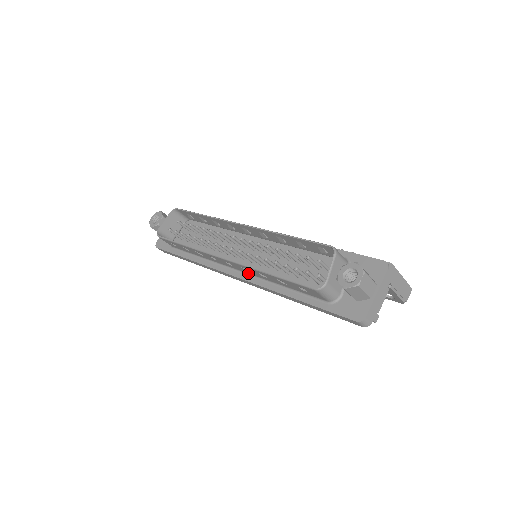
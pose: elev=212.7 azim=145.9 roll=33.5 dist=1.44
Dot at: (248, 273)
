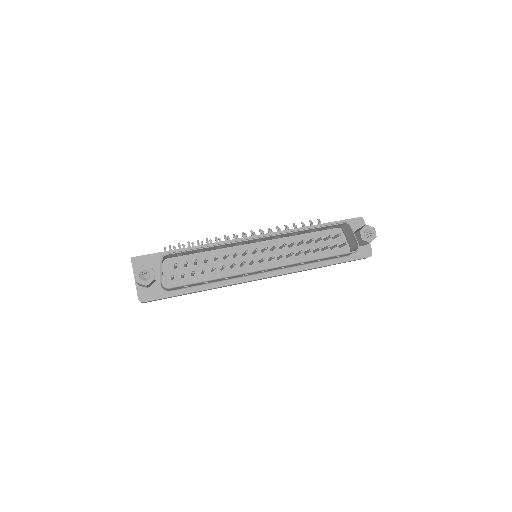
Dot at: (277, 269)
